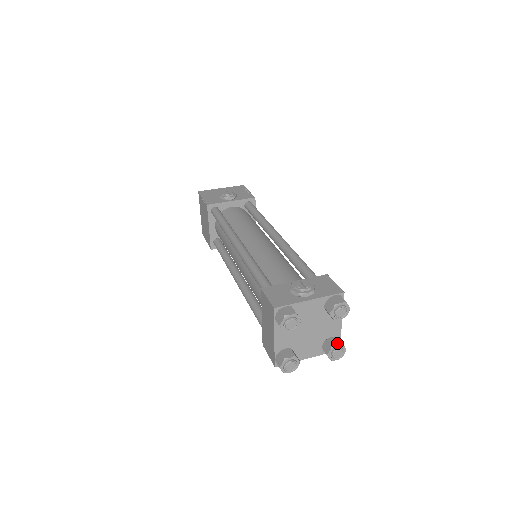
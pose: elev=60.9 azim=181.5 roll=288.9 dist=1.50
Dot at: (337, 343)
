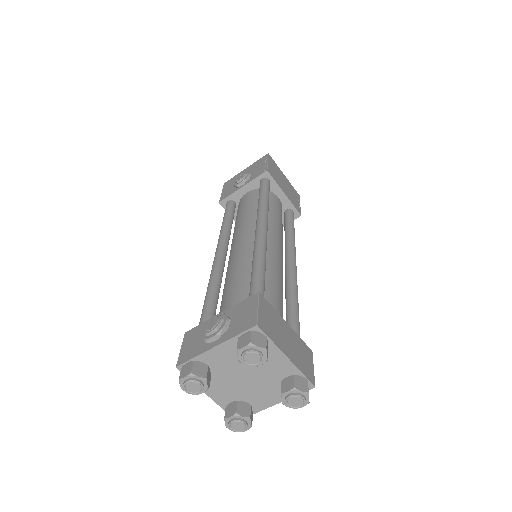
Dot at: (288, 388)
